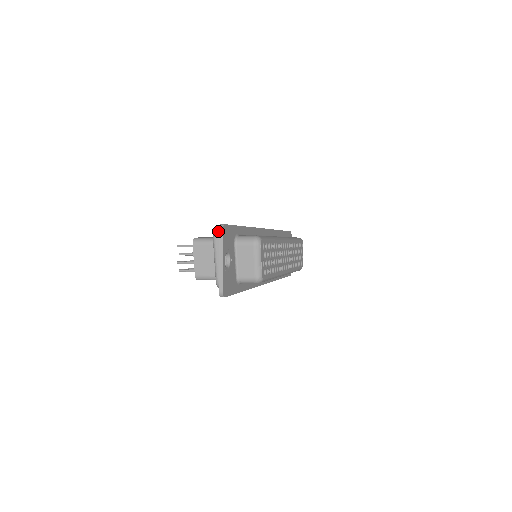
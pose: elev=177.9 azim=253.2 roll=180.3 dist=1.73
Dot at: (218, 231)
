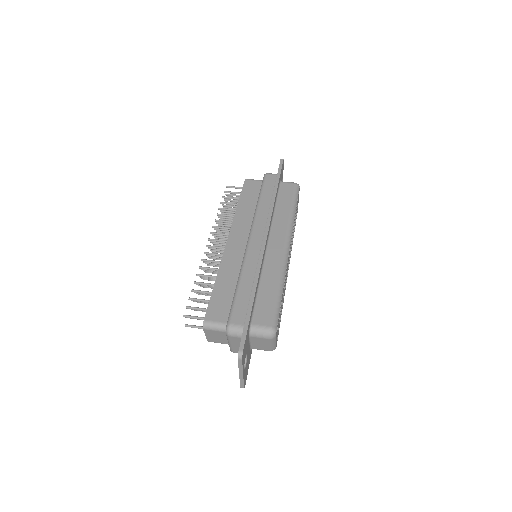
Dot at: (231, 329)
